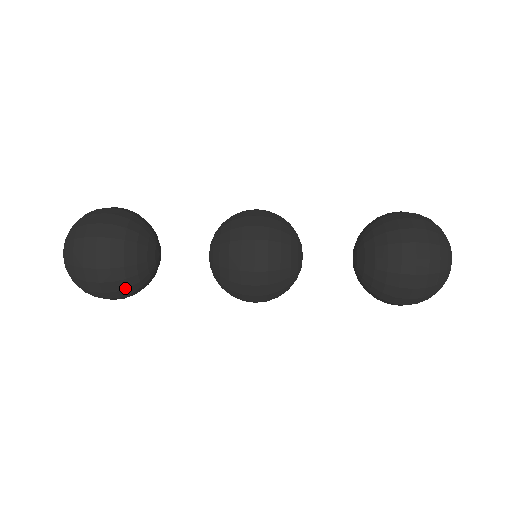
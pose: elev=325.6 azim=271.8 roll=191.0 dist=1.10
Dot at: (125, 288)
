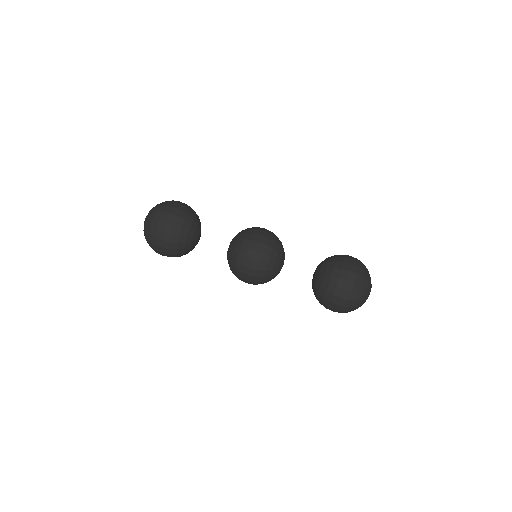
Dot at: occluded
